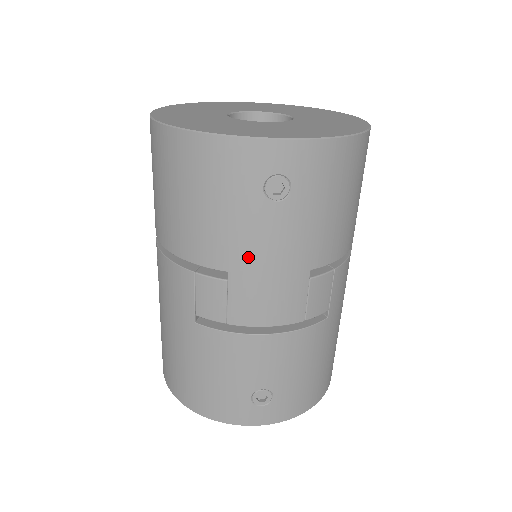
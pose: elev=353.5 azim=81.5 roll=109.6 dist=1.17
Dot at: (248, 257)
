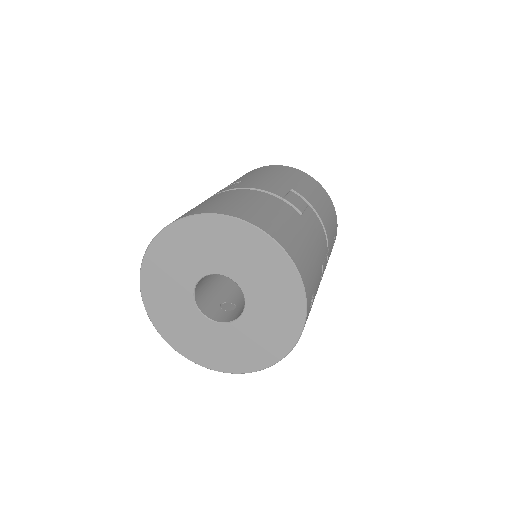
Dot at: occluded
